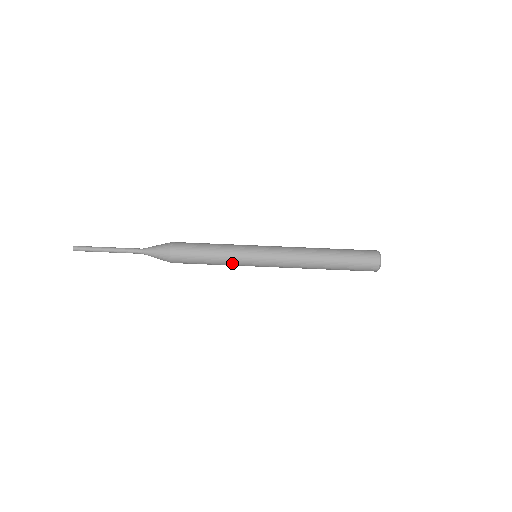
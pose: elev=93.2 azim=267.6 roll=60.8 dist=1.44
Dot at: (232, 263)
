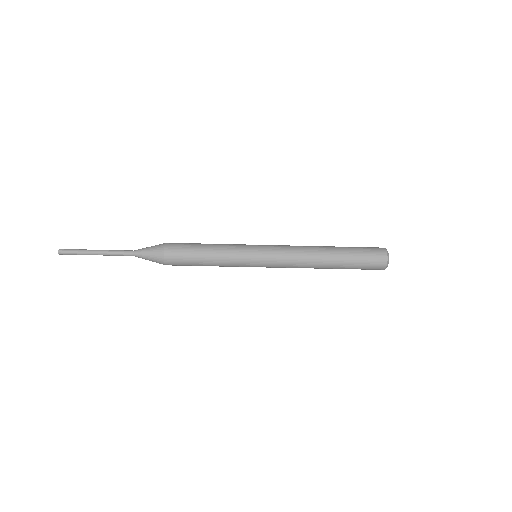
Dot at: (231, 264)
